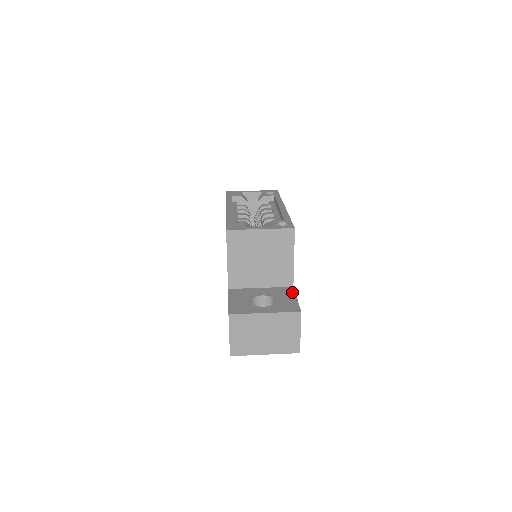
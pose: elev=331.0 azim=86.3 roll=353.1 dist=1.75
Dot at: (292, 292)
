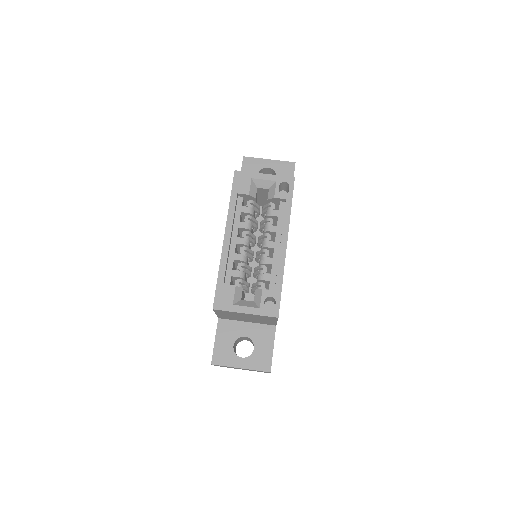
Dot at: (272, 336)
